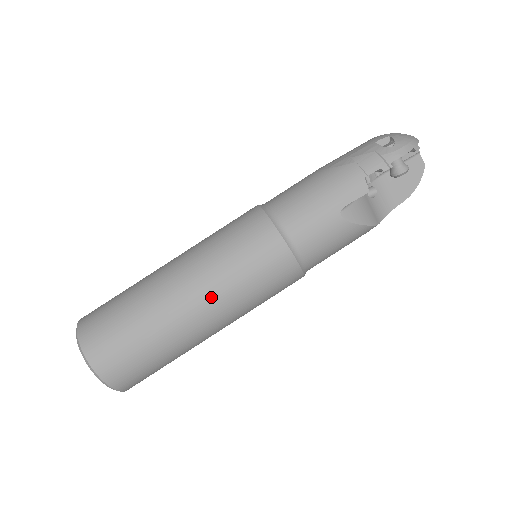
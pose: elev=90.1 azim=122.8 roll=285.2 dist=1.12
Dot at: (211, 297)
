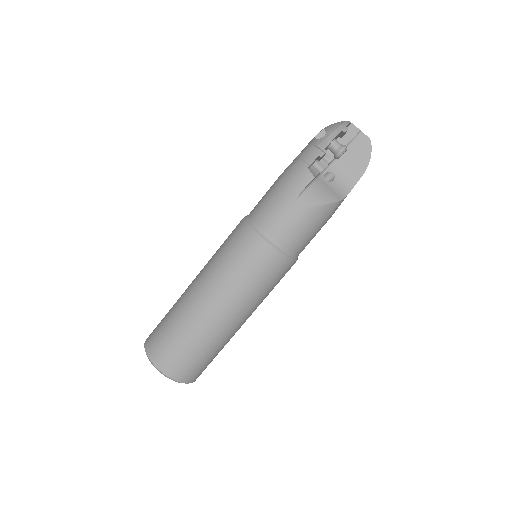
Dot at: (220, 294)
